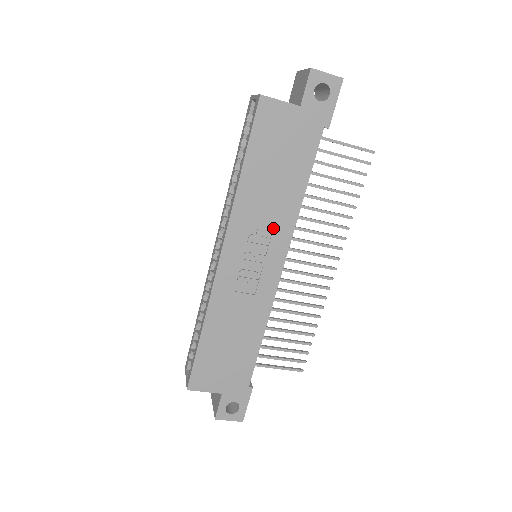
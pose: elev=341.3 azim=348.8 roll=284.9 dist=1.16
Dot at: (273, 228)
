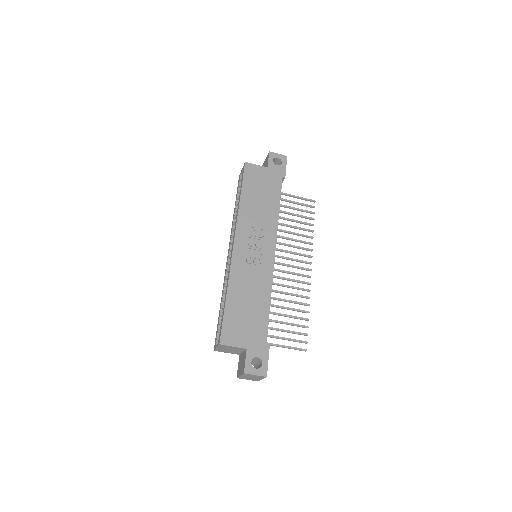
Dot at: (264, 228)
